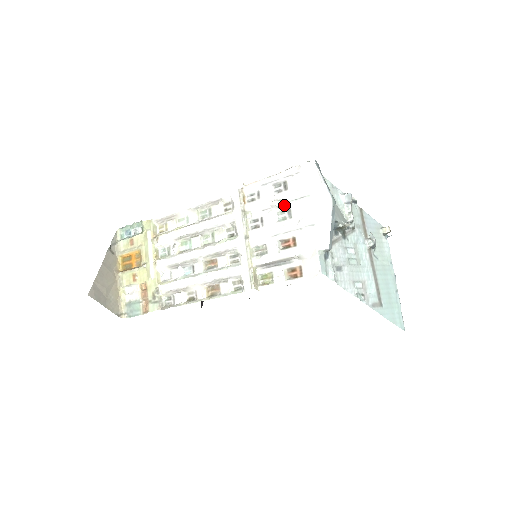
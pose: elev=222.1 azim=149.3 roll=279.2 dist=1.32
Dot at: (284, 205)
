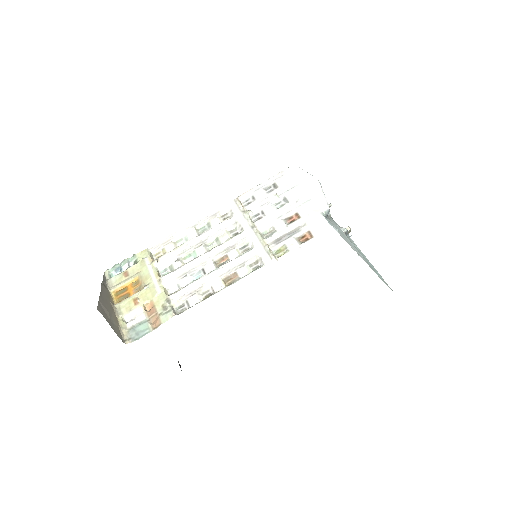
Dot at: (279, 197)
